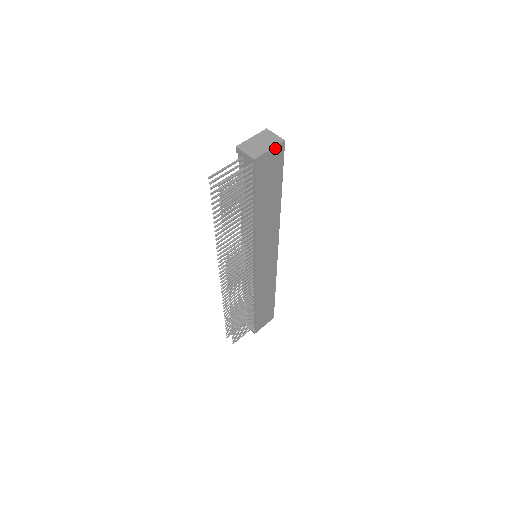
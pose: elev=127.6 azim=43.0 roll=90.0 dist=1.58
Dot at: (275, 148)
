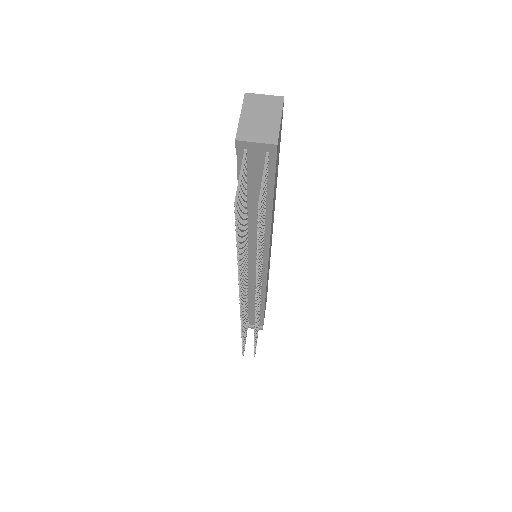
Dot at: (281, 114)
